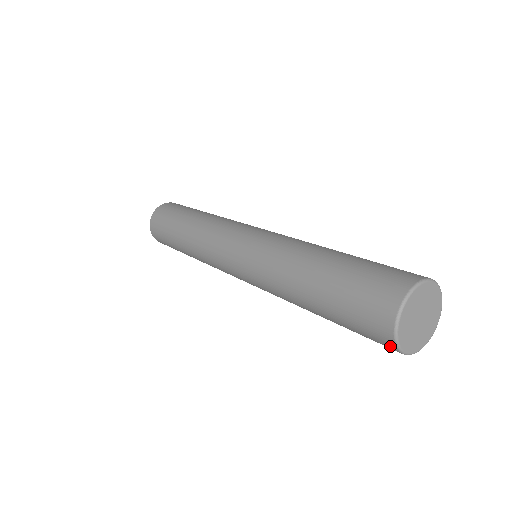
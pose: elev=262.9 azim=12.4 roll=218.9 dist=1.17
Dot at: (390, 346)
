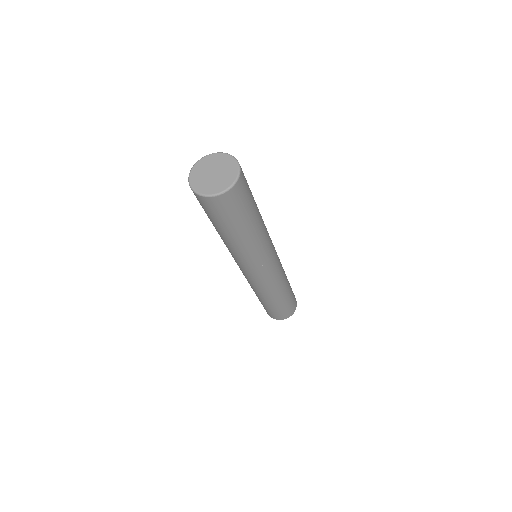
Dot at: (213, 201)
